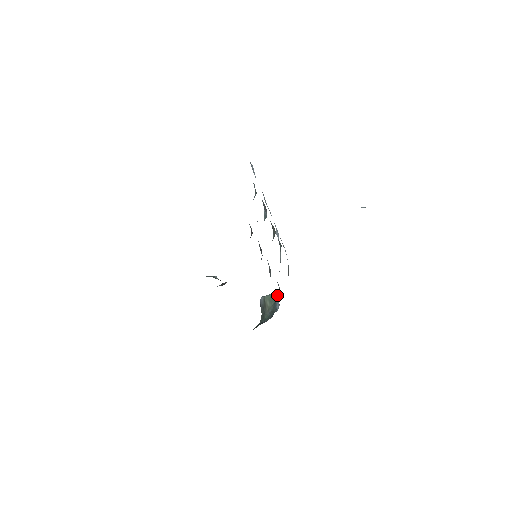
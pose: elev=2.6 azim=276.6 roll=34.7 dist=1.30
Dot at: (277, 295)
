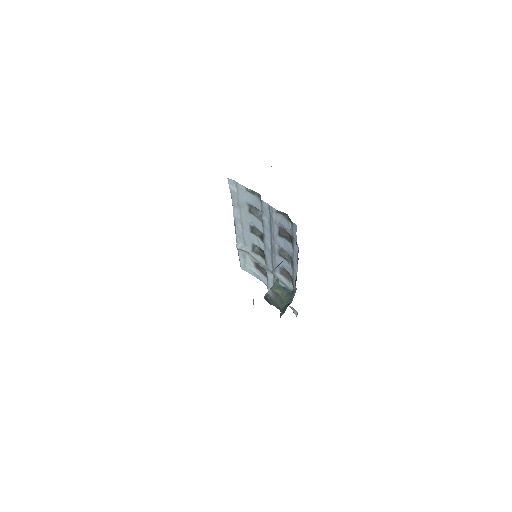
Dot at: (281, 283)
